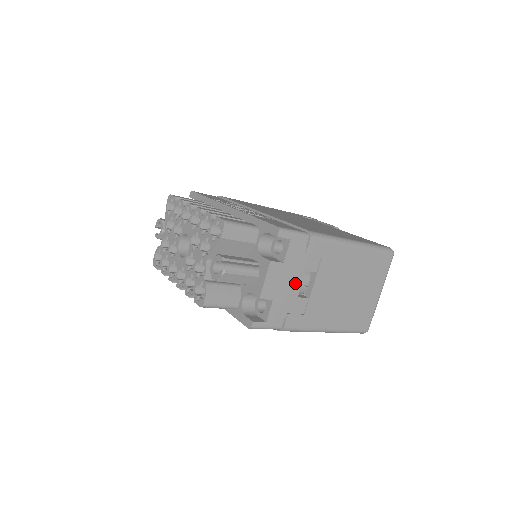
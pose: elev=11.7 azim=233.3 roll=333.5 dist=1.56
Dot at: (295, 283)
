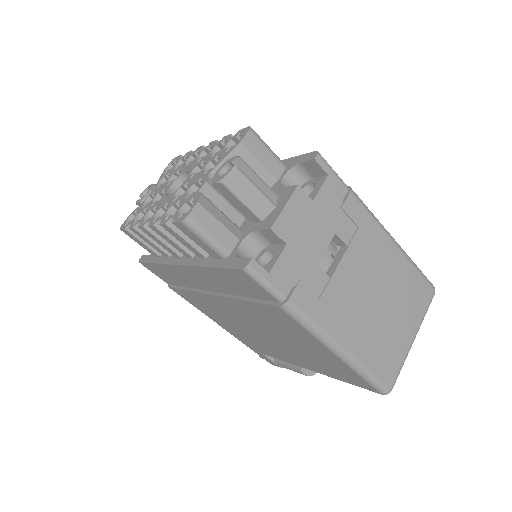
Dot at: (319, 241)
